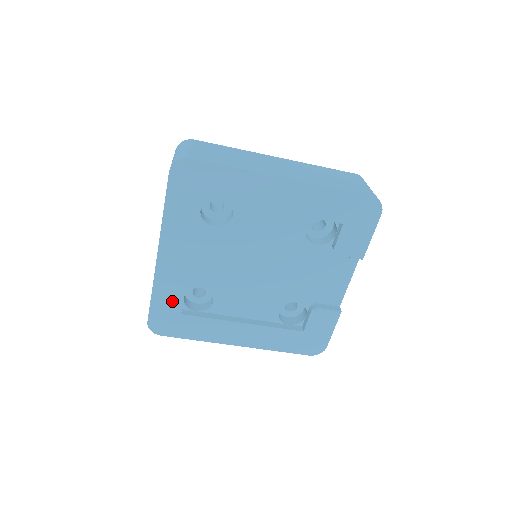
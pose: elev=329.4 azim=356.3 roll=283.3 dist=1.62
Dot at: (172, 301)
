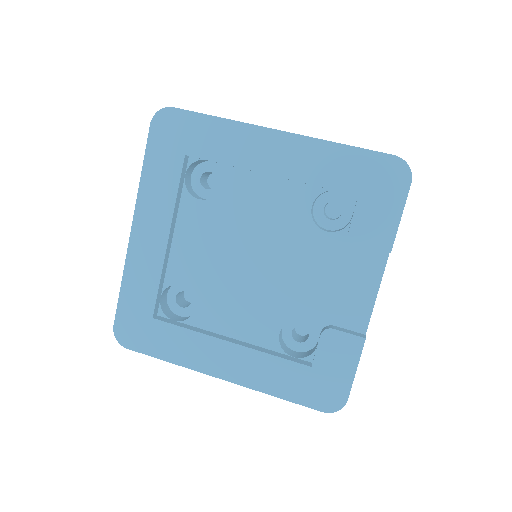
Dot at: (143, 297)
